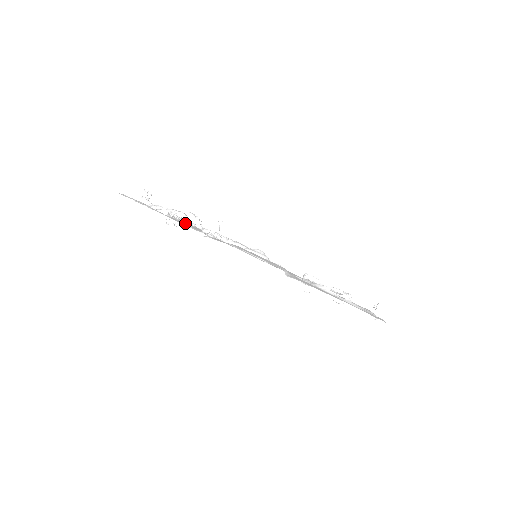
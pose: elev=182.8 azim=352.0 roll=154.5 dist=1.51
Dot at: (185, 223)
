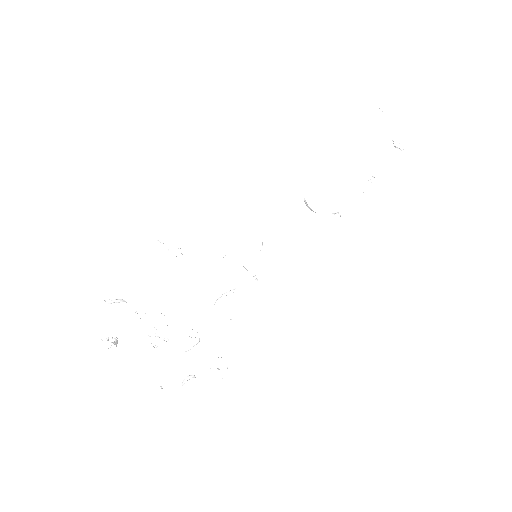
Dot at: occluded
